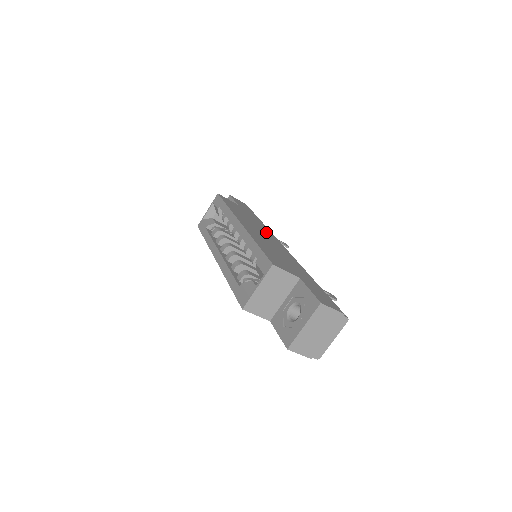
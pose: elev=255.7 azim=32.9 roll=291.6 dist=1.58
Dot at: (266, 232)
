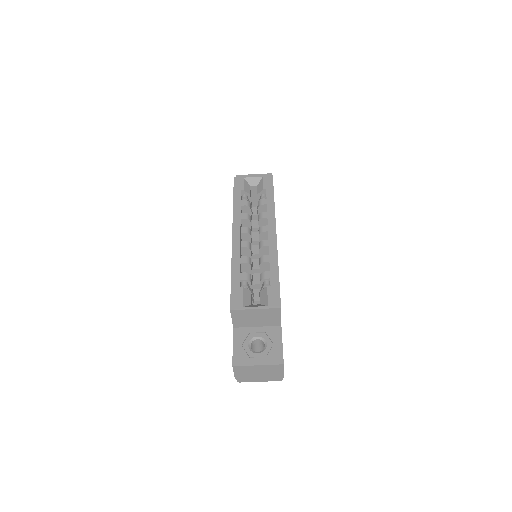
Dot at: occluded
